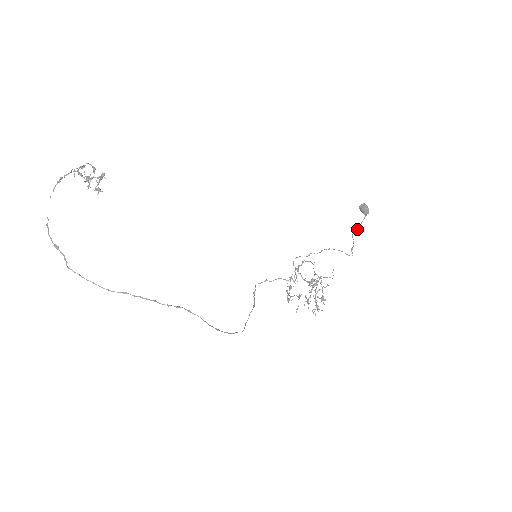
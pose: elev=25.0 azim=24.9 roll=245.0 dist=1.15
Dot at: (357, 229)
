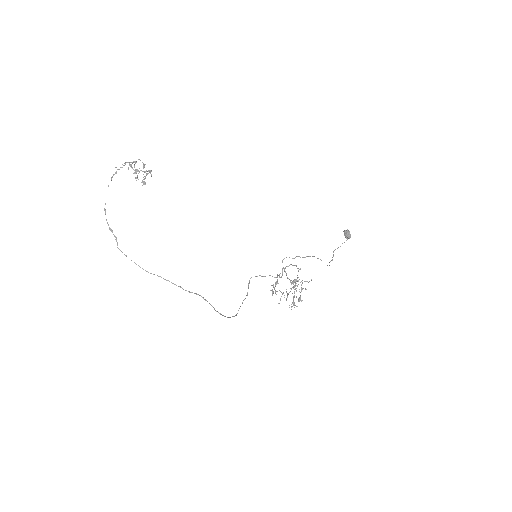
Dot at: occluded
